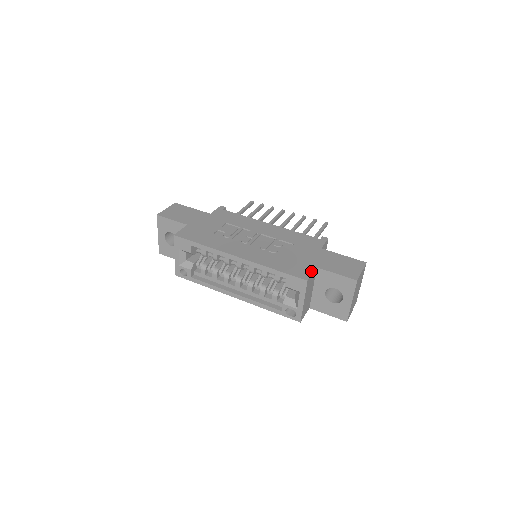
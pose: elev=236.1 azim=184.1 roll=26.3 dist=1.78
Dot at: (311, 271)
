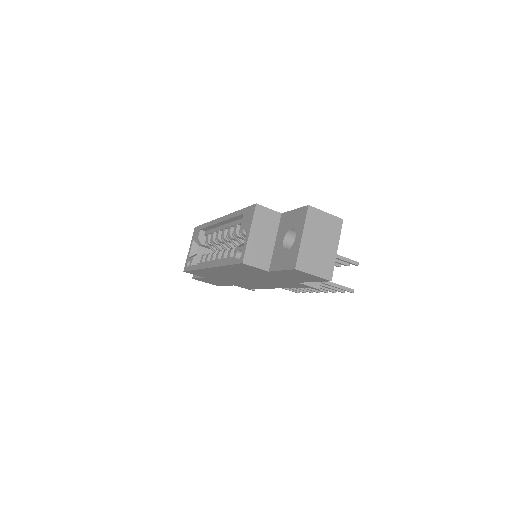
Dot at: (271, 210)
